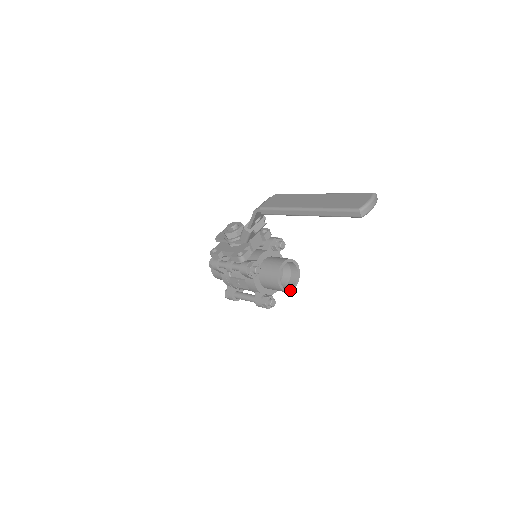
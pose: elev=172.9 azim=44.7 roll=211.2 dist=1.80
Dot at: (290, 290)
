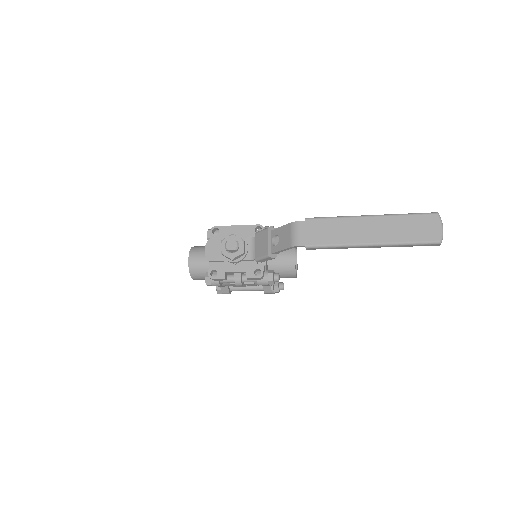
Dot at: occluded
